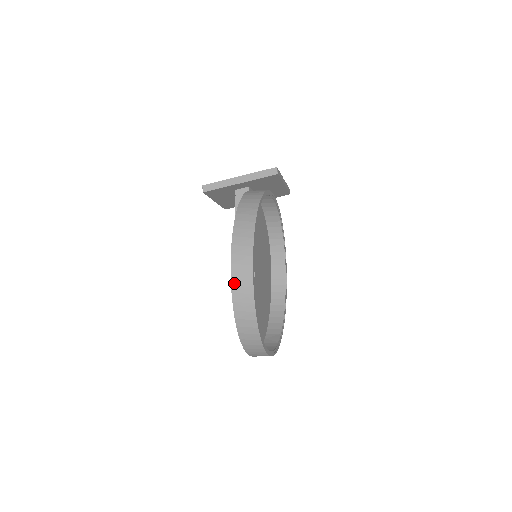
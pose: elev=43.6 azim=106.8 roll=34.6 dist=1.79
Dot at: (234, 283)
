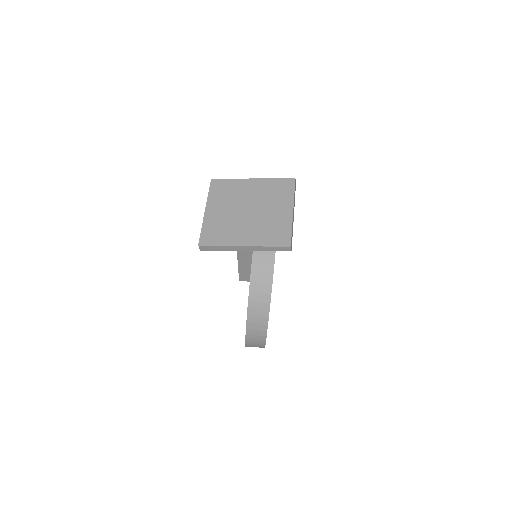
Dot at: occluded
